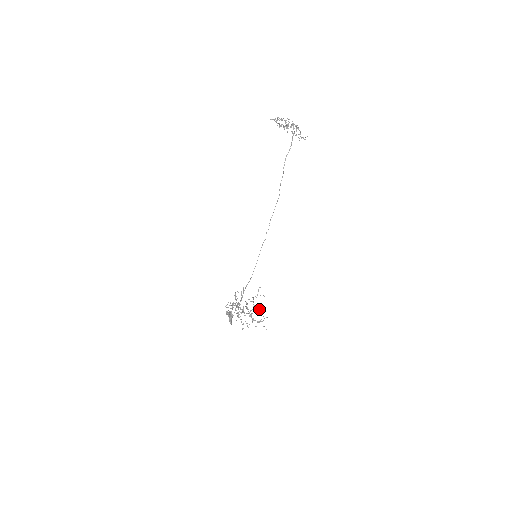
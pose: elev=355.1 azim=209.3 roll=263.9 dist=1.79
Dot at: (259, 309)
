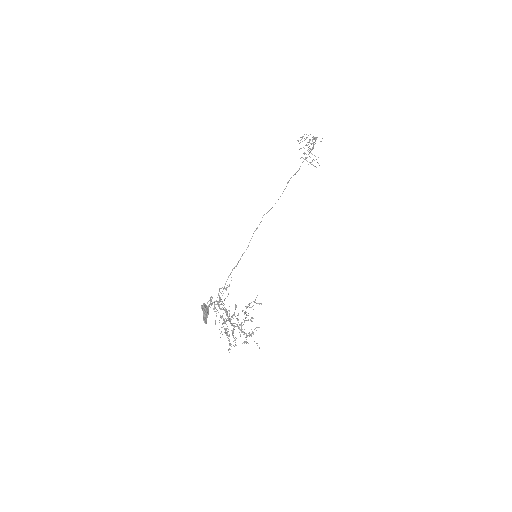
Dot at: (251, 318)
